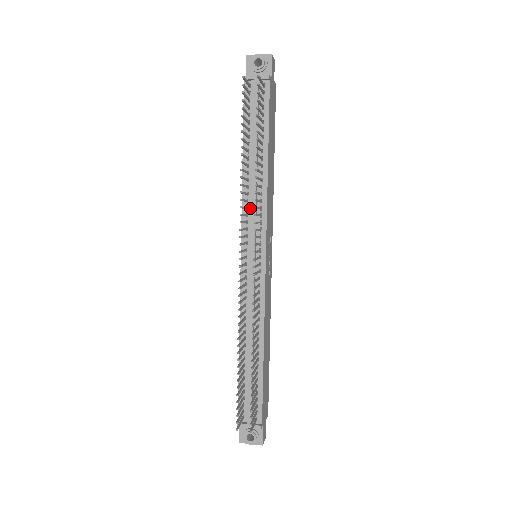
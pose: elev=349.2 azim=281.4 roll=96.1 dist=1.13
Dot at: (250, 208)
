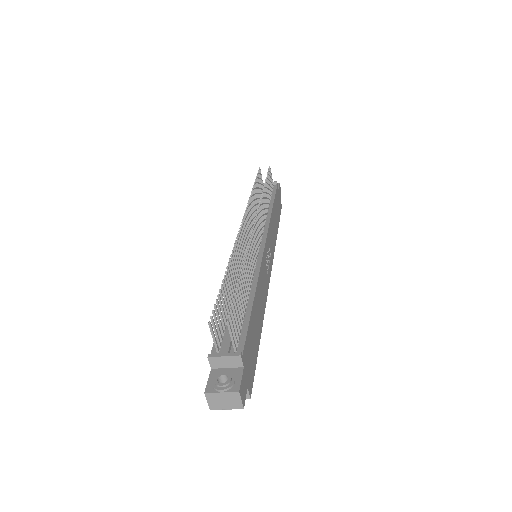
Dot at: occluded
